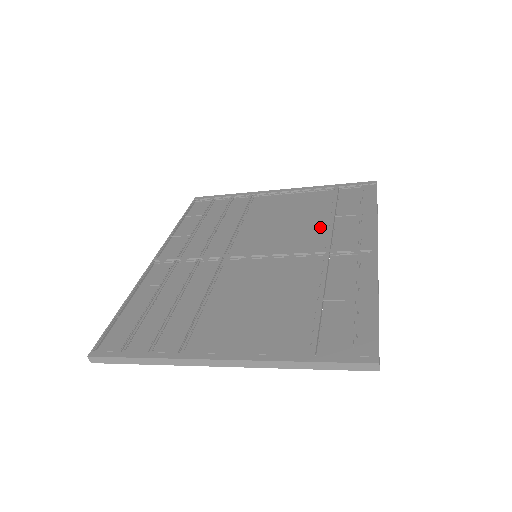
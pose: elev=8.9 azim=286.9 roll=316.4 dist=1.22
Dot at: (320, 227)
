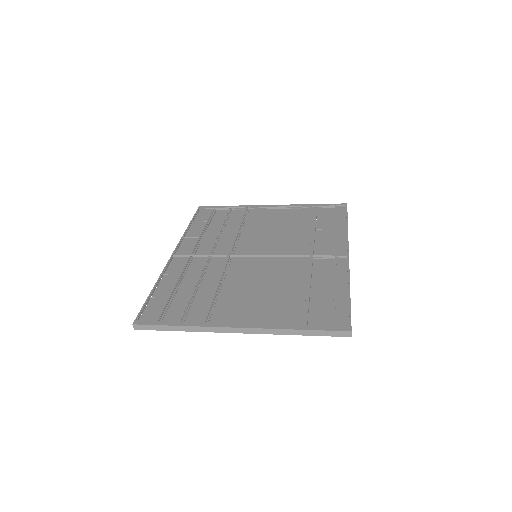
Dot at: (304, 237)
